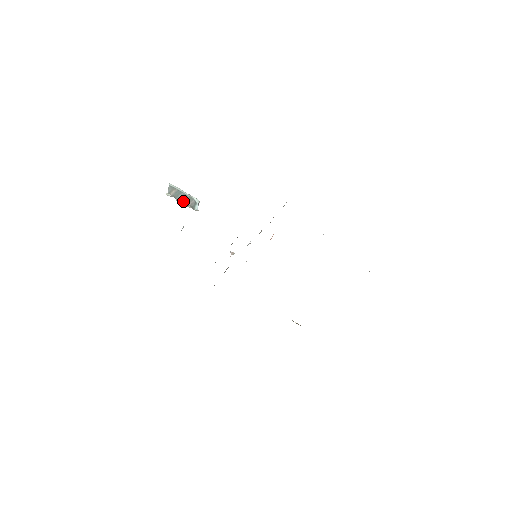
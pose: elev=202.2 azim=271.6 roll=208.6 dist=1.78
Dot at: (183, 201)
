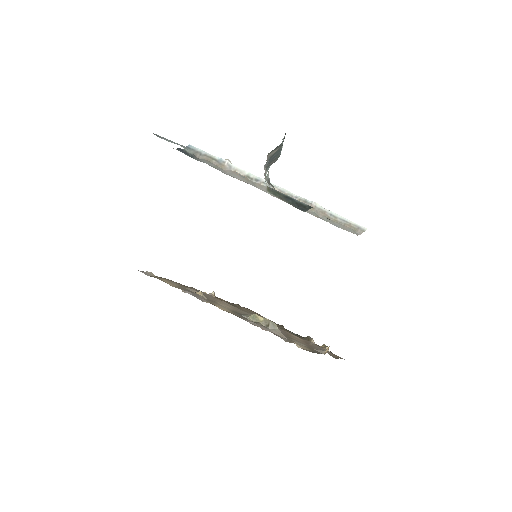
Dot at: occluded
